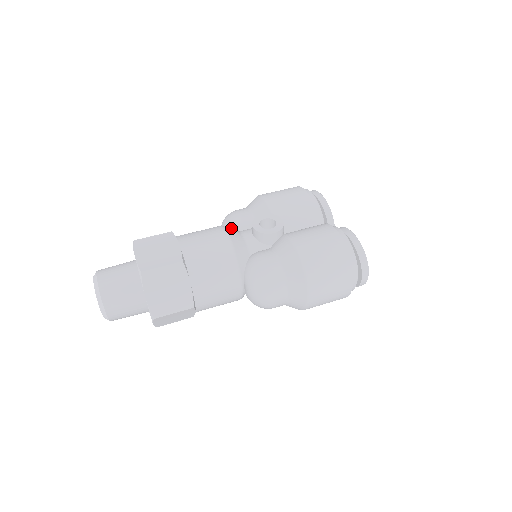
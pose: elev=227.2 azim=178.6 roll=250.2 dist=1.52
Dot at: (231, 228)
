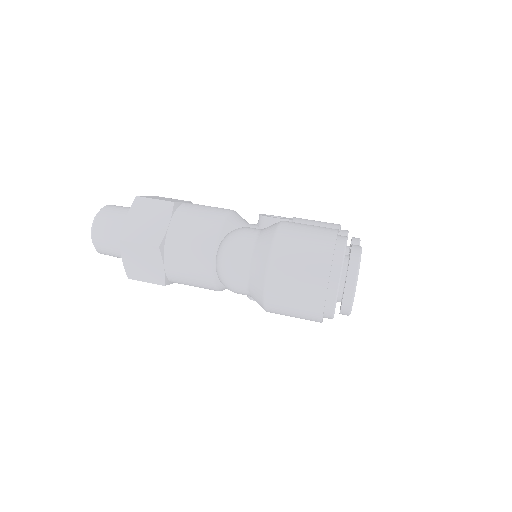
Dot at: occluded
